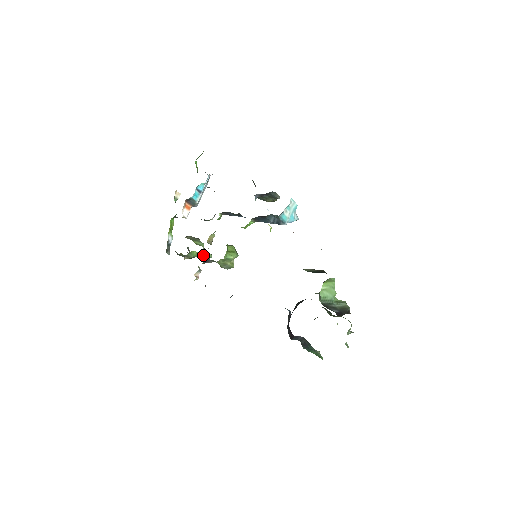
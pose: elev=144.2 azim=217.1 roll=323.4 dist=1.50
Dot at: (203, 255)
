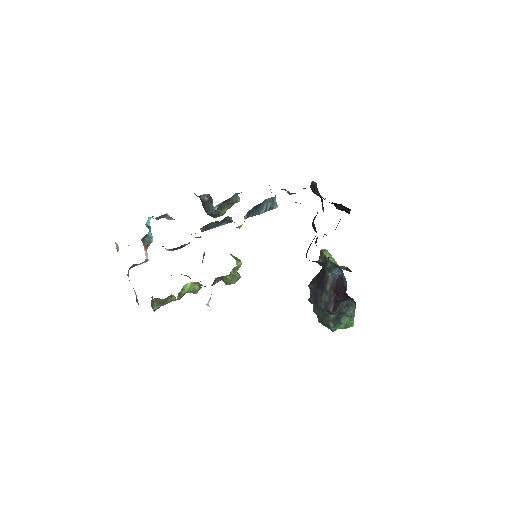
Dot at: (198, 284)
